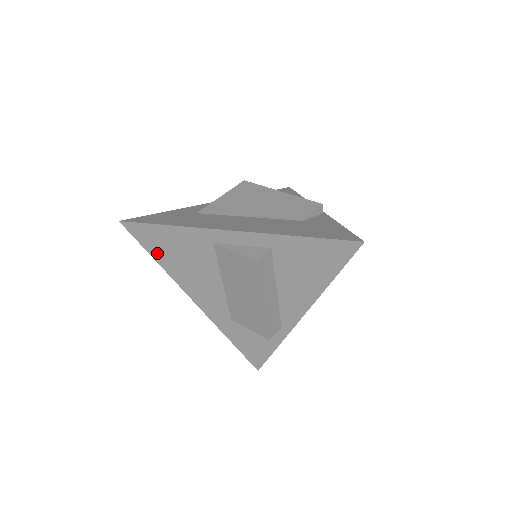
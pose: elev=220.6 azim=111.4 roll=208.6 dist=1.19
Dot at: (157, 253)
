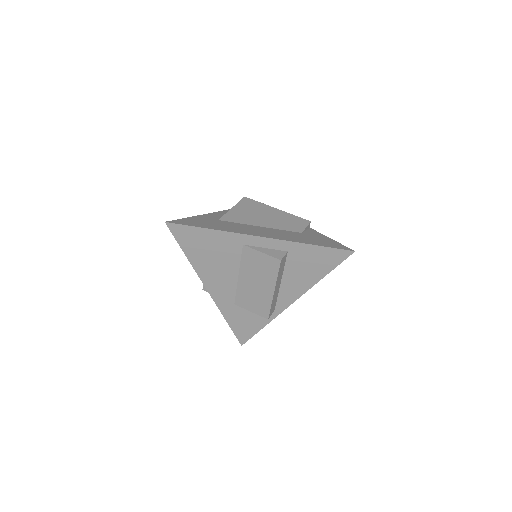
Dot at: (189, 249)
